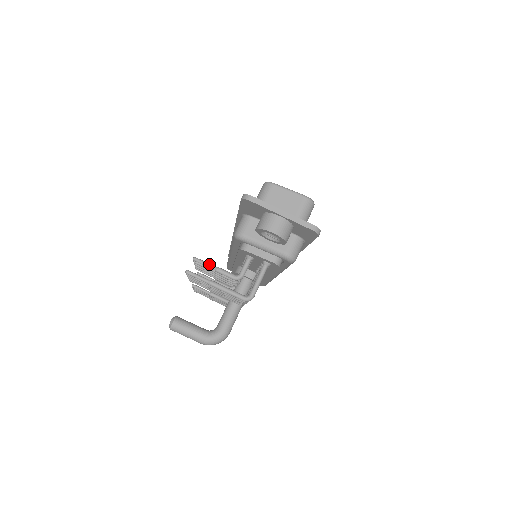
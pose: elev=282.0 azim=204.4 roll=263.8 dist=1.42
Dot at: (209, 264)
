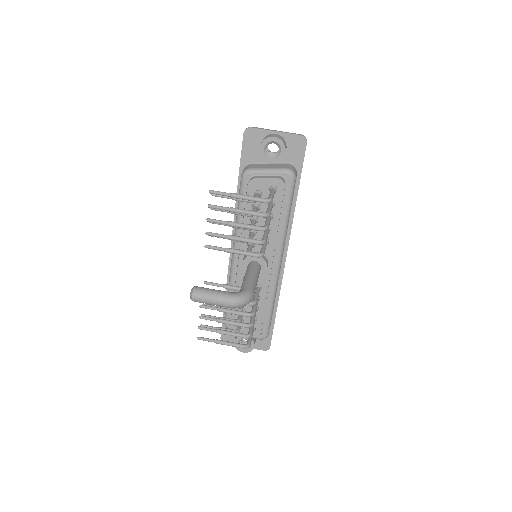
Dot at: occluded
